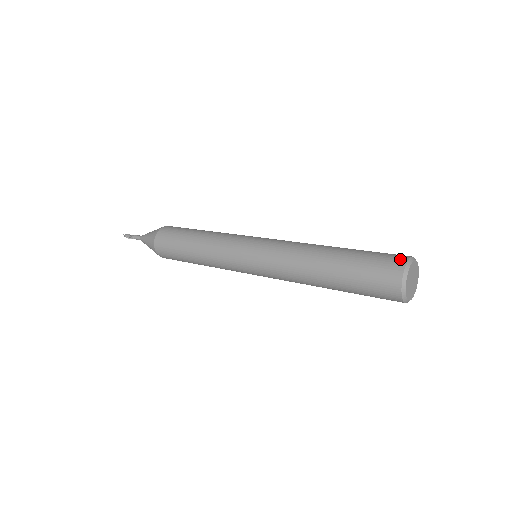
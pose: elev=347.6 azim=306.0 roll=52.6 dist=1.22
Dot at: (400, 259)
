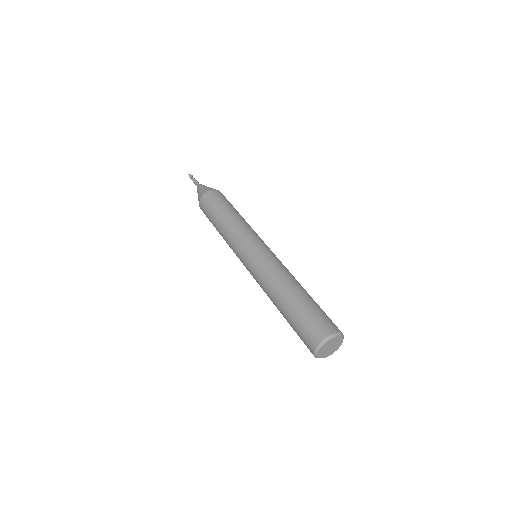
Dot at: (324, 332)
